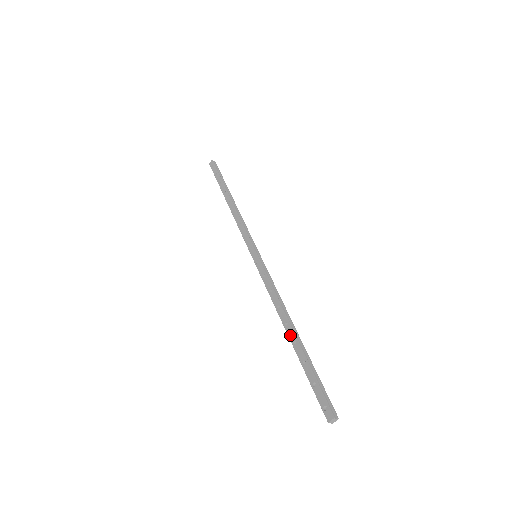
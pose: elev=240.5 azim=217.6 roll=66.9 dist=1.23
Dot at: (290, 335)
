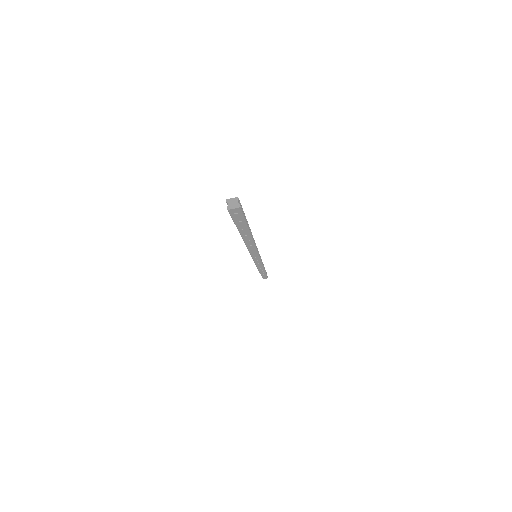
Dot at: occluded
